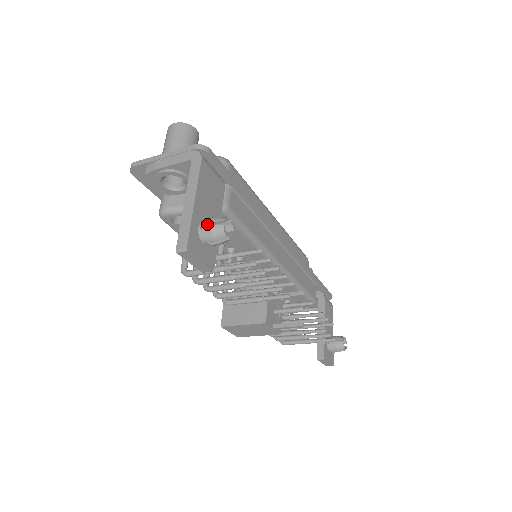
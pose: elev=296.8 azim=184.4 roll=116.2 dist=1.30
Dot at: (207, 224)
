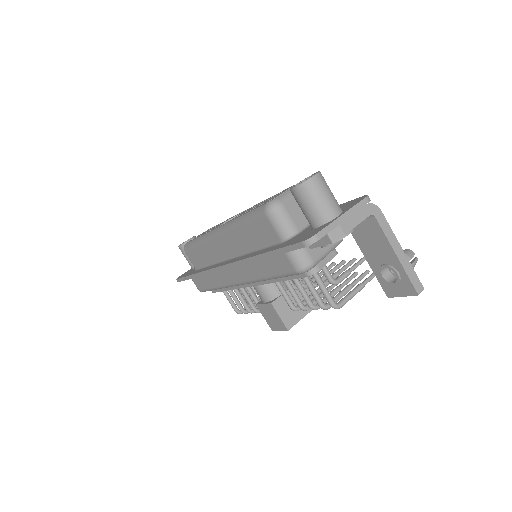
Dot at: occluded
